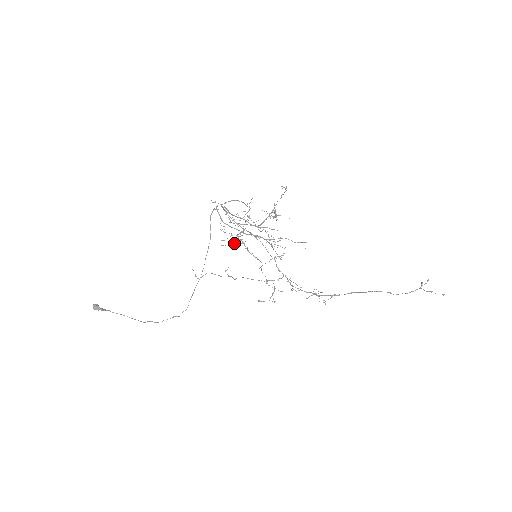
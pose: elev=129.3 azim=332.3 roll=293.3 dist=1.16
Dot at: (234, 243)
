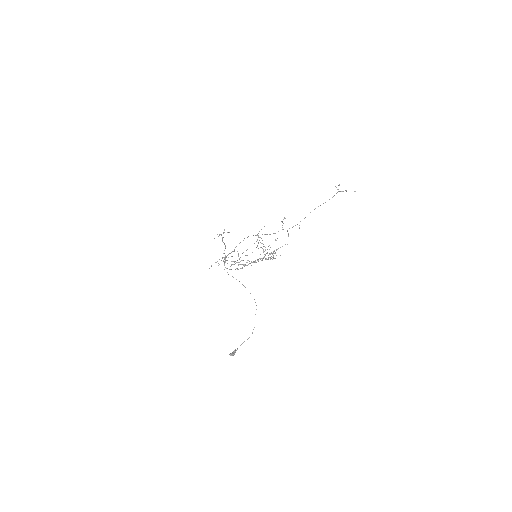
Dot at: occluded
